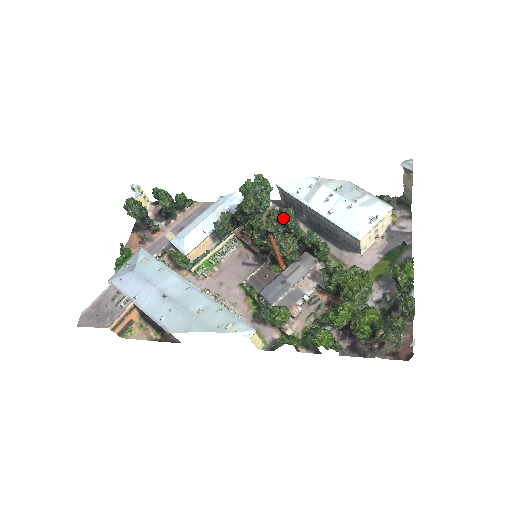
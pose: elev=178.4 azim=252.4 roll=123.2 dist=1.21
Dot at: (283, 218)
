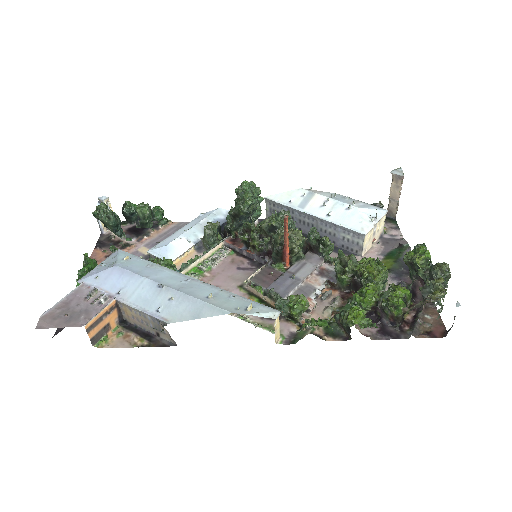
Dot at: (283, 218)
